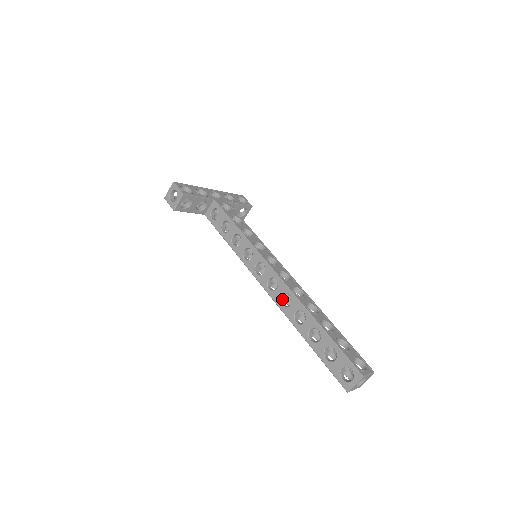
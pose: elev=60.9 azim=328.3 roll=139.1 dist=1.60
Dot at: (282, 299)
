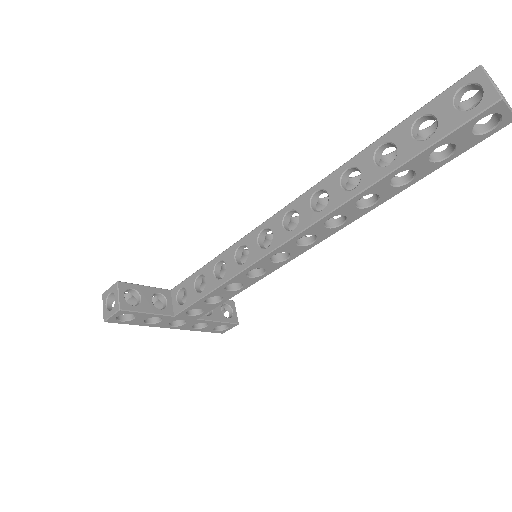
Dot at: (317, 213)
